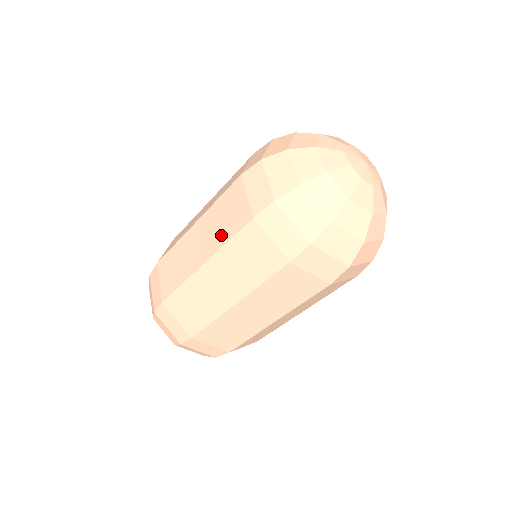
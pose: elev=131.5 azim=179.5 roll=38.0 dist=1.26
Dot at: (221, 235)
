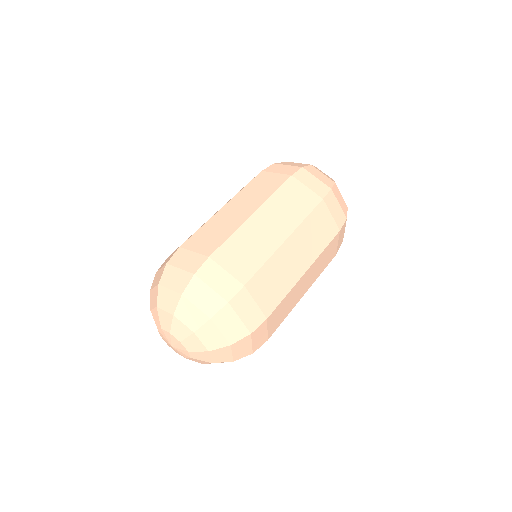
Dot at: (264, 194)
